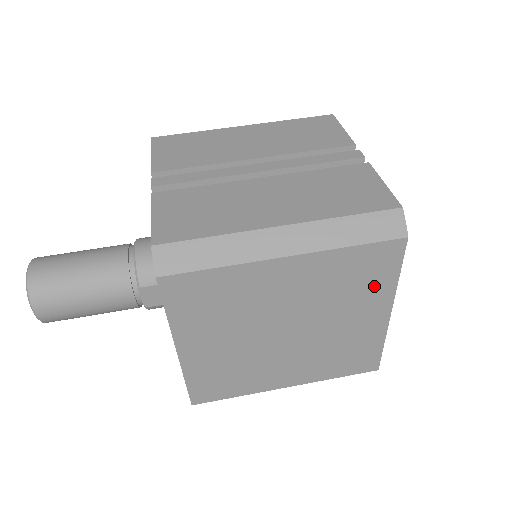
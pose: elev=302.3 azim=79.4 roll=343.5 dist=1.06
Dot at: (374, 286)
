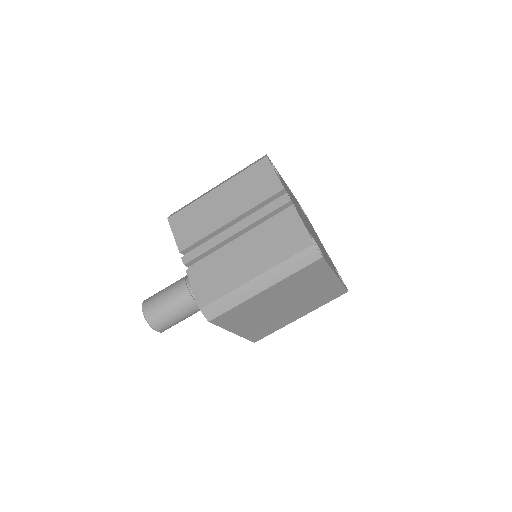
Dot at: (319, 275)
